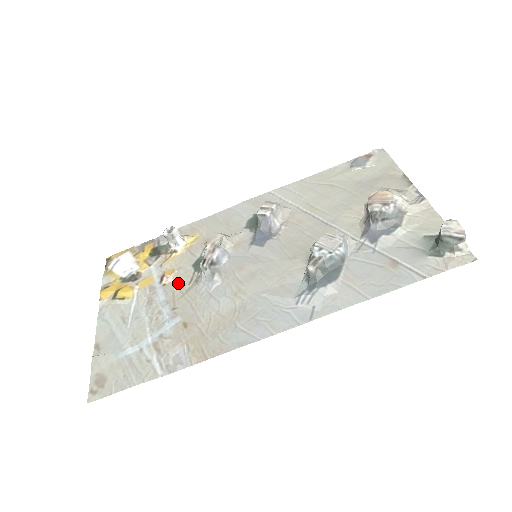
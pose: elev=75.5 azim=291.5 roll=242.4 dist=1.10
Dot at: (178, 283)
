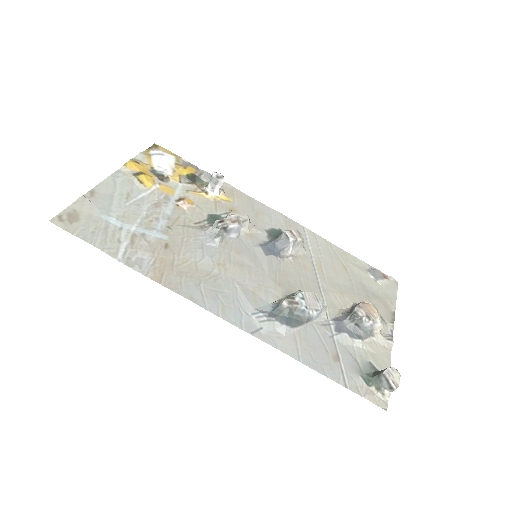
Dot at: (188, 215)
